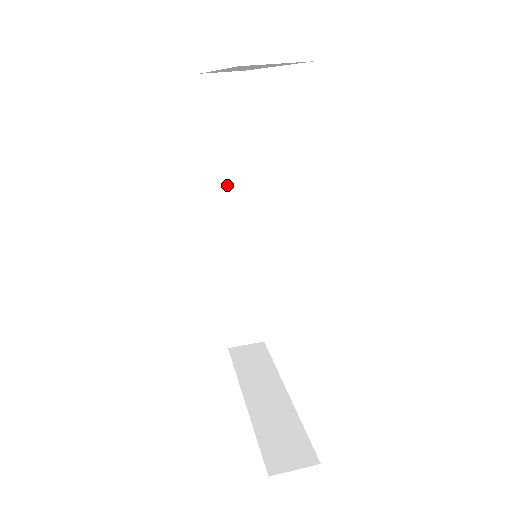
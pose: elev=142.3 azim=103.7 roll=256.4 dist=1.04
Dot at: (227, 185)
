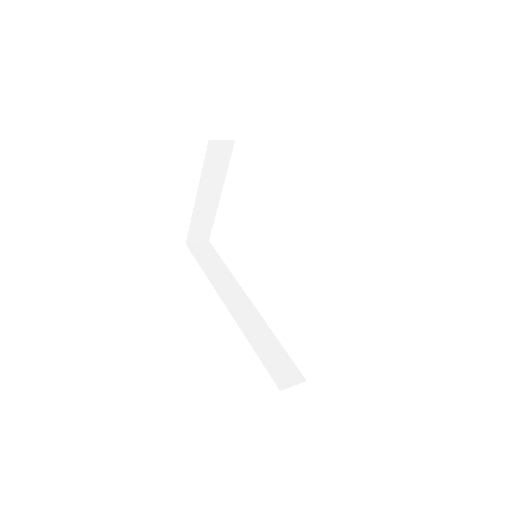
Dot at: (223, 285)
